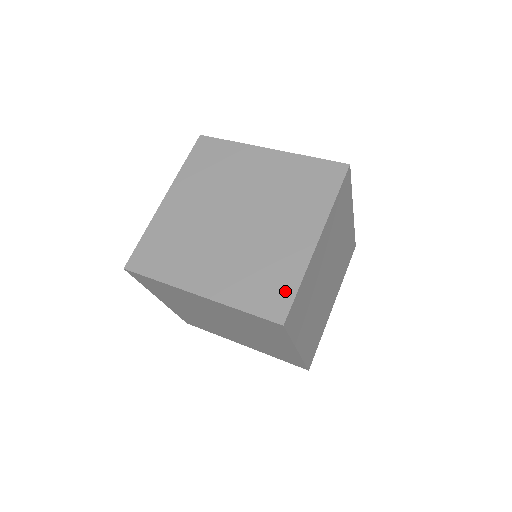
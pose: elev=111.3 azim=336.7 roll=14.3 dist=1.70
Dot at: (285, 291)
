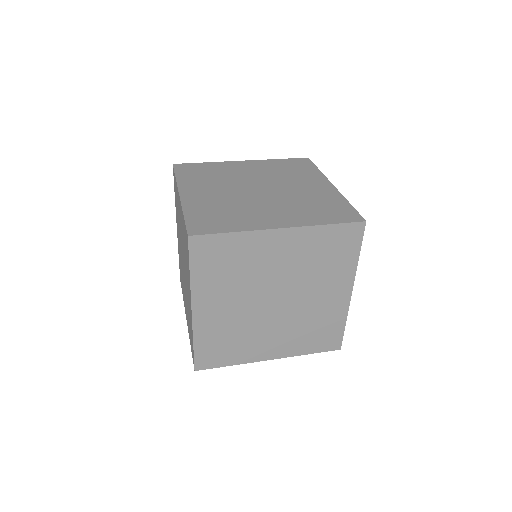
Dot at: (344, 208)
